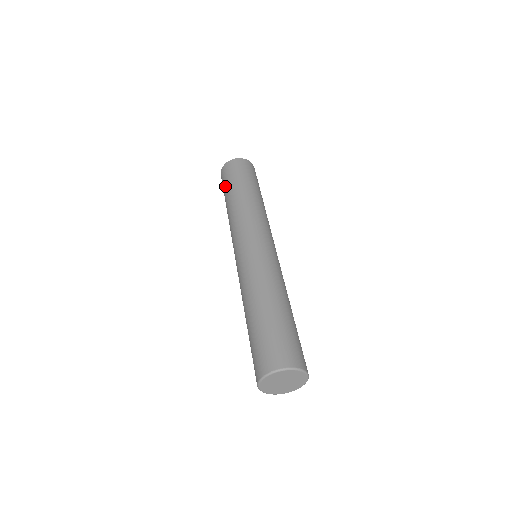
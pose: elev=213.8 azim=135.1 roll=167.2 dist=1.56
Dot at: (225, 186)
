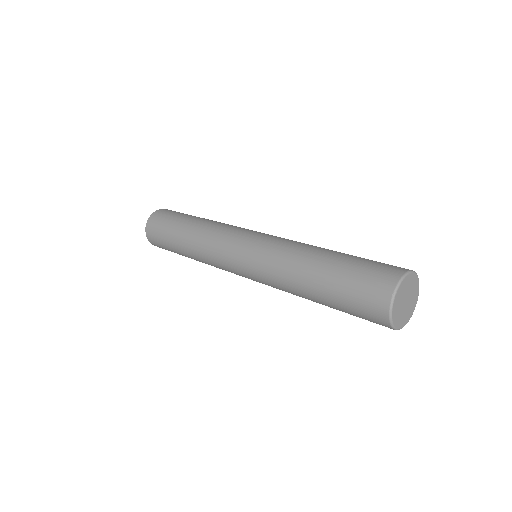
Dot at: (179, 214)
